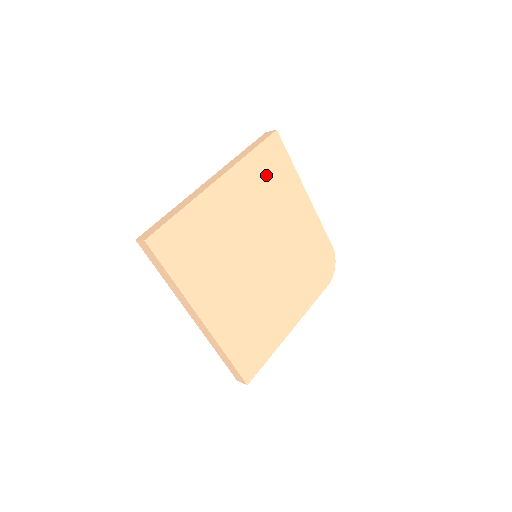
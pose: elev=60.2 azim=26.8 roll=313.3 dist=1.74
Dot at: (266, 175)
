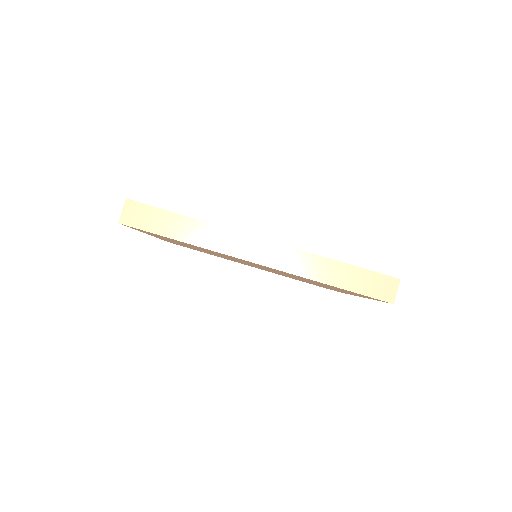
Dot at: occluded
